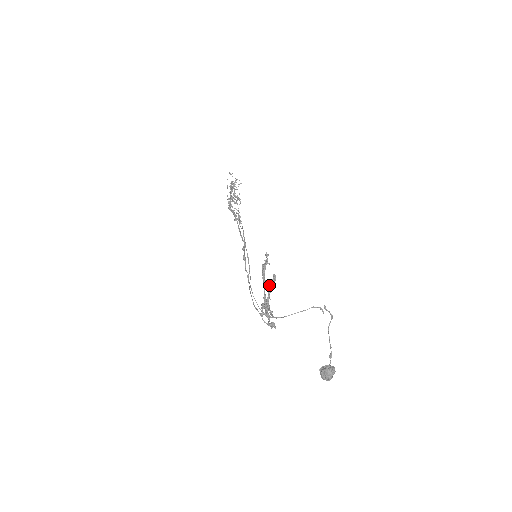
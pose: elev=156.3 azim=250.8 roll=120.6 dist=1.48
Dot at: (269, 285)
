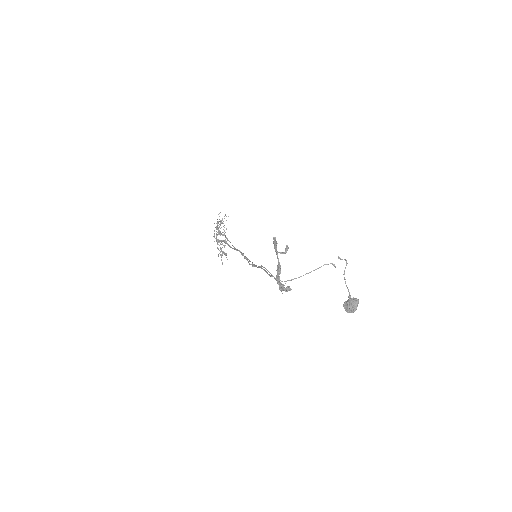
Dot at: (277, 265)
